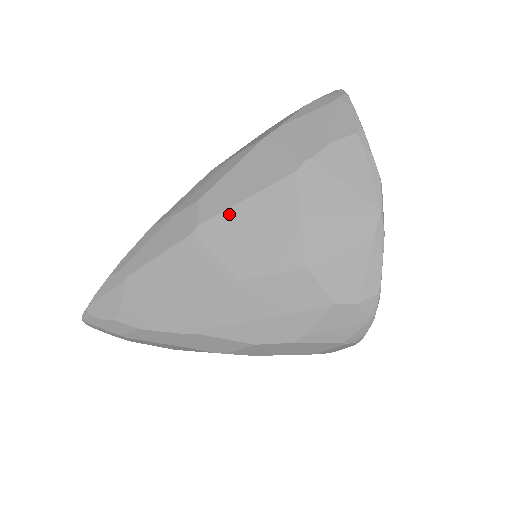
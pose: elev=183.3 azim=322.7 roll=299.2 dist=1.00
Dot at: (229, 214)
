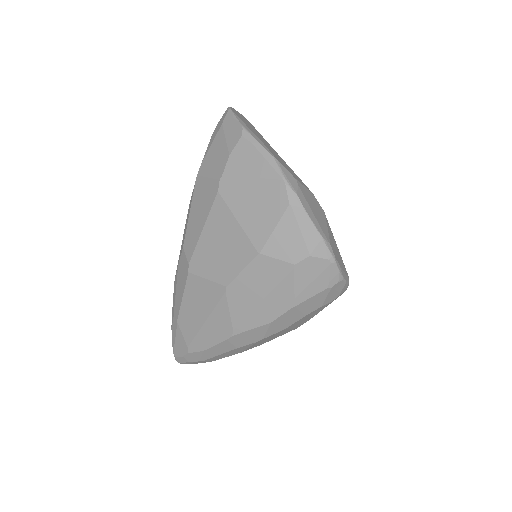
Dot at: (200, 246)
